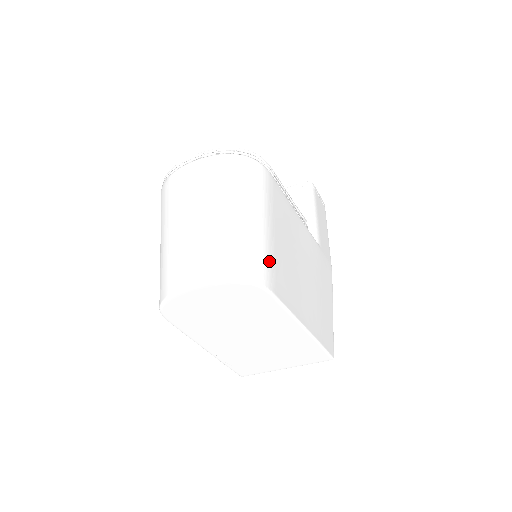
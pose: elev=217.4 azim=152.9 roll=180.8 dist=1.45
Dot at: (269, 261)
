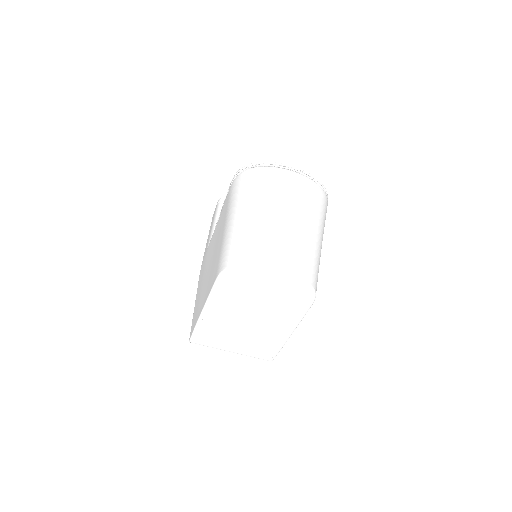
Dot at: occluded
